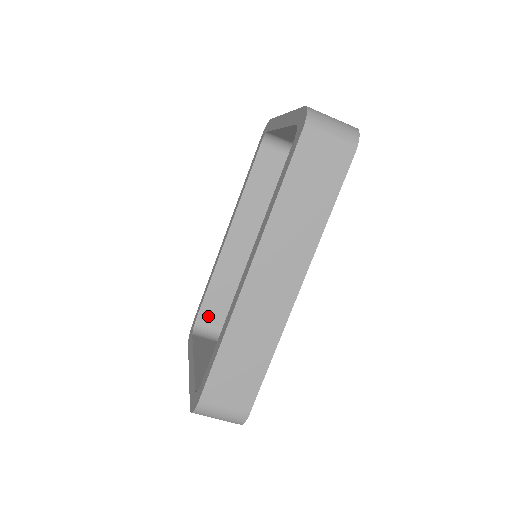
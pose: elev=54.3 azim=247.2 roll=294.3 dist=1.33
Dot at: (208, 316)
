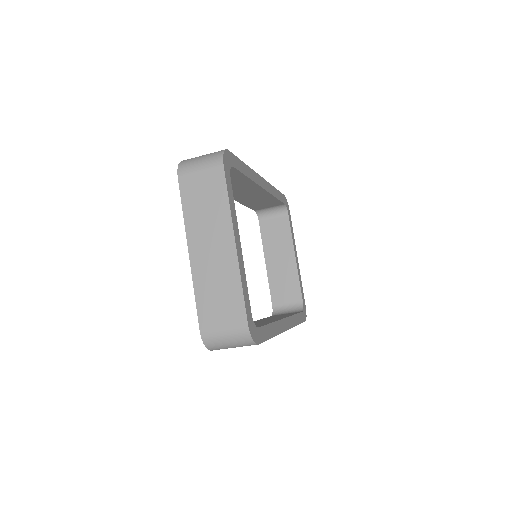
Dot at: (261, 208)
